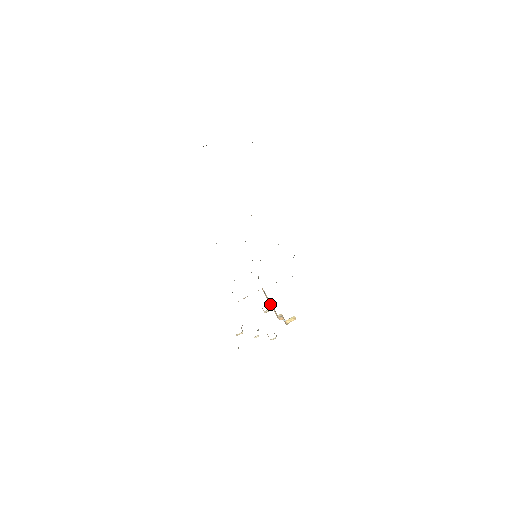
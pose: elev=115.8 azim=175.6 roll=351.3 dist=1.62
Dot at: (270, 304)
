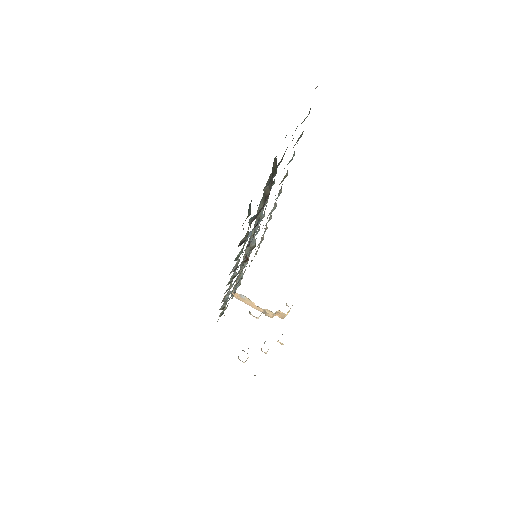
Dot at: (251, 306)
